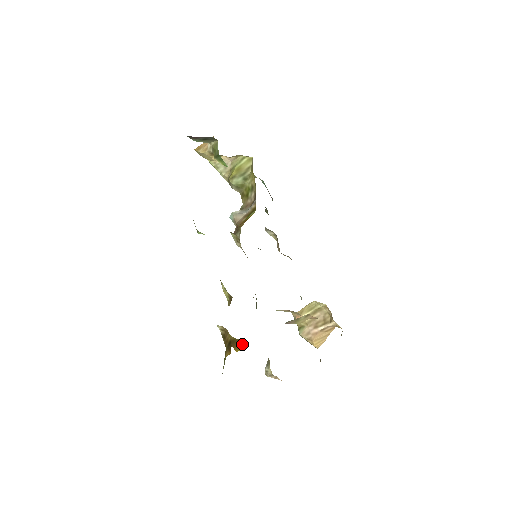
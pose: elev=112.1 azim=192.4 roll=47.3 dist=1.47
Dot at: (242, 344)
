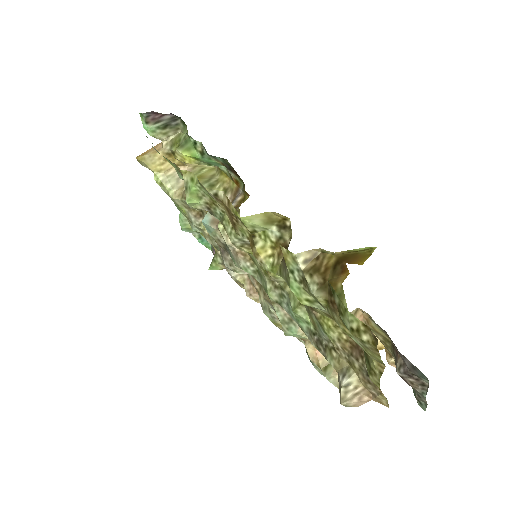
Dot at: (364, 253)
